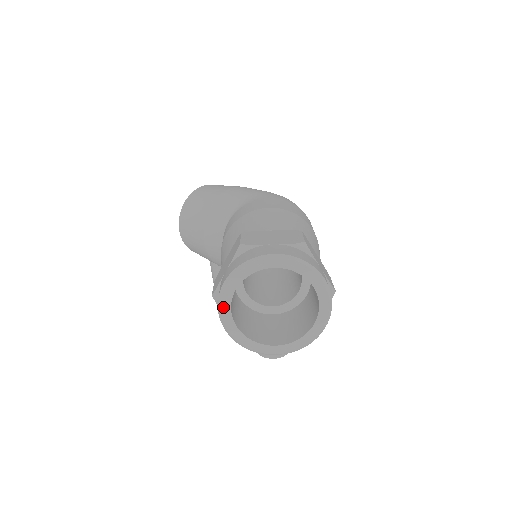
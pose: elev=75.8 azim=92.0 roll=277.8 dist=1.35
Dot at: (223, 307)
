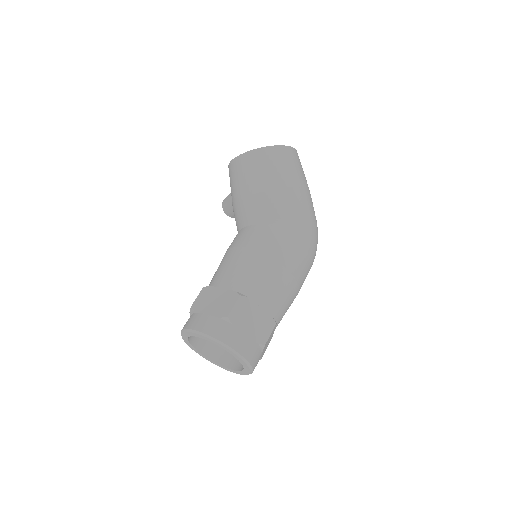
Dot at: (187, 333)
